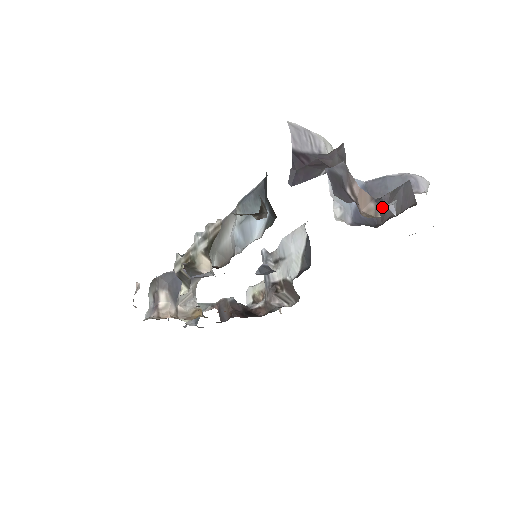
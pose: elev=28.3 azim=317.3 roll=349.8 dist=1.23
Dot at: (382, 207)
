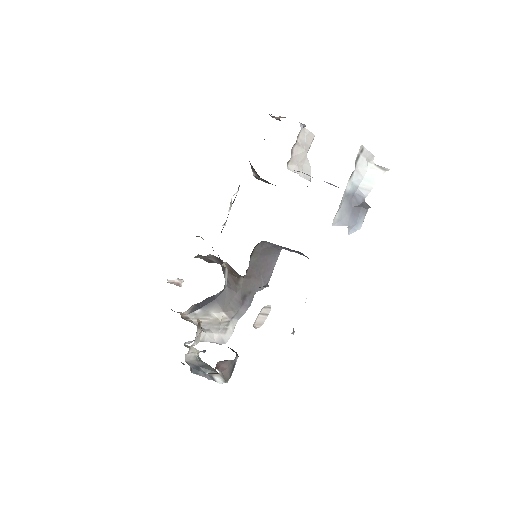
Dot at: occluded
